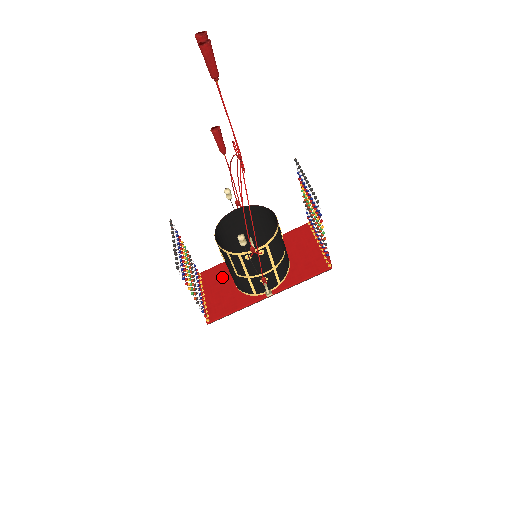
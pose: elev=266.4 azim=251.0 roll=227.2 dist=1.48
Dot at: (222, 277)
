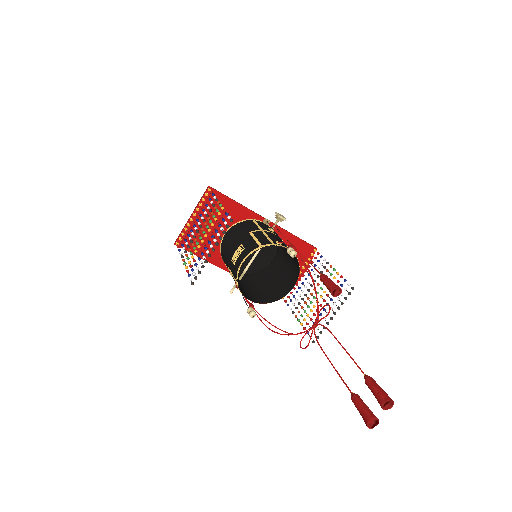
Dot at: occluded
